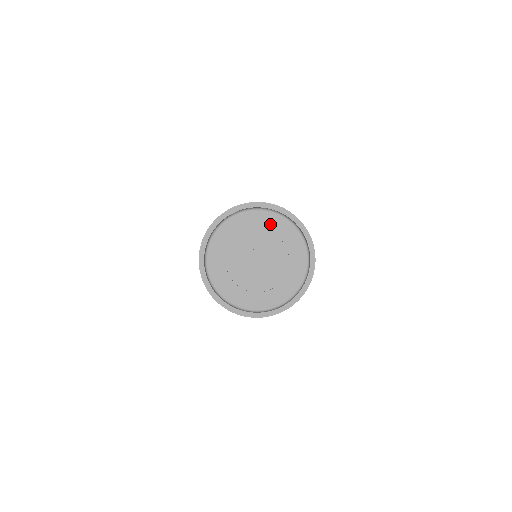
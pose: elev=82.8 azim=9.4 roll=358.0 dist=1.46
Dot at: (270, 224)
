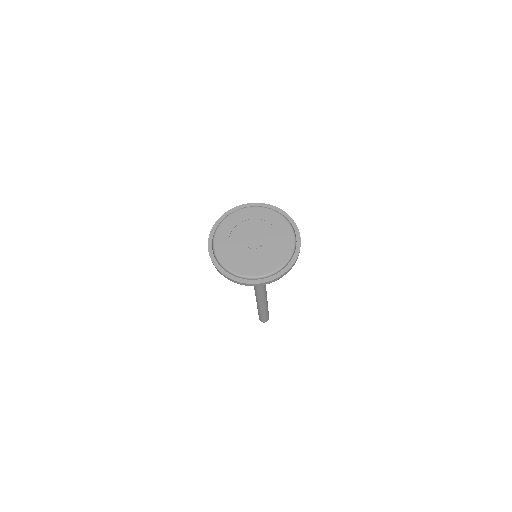
Dot at: (266, 216)
